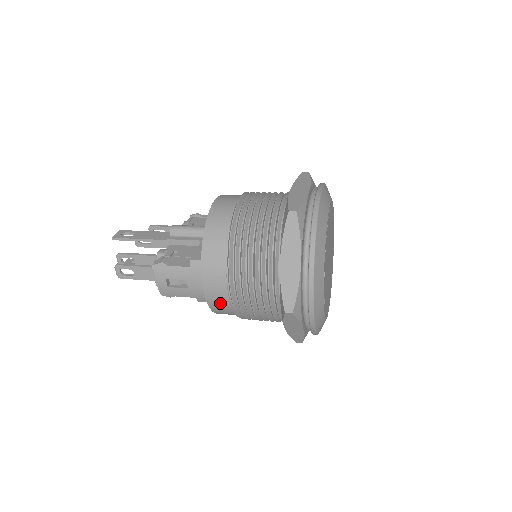
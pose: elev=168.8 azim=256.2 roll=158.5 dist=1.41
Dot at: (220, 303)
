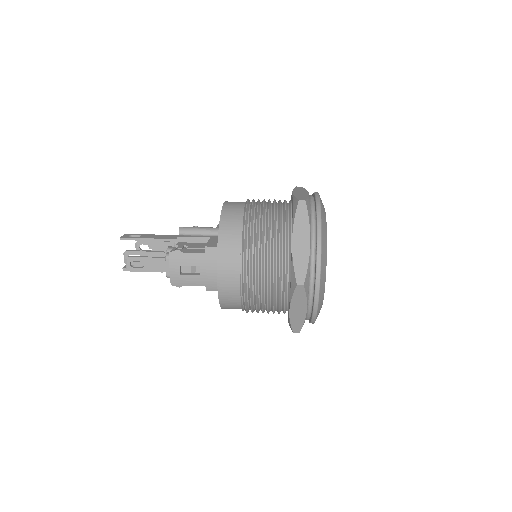
Dot at: (230, 288)
